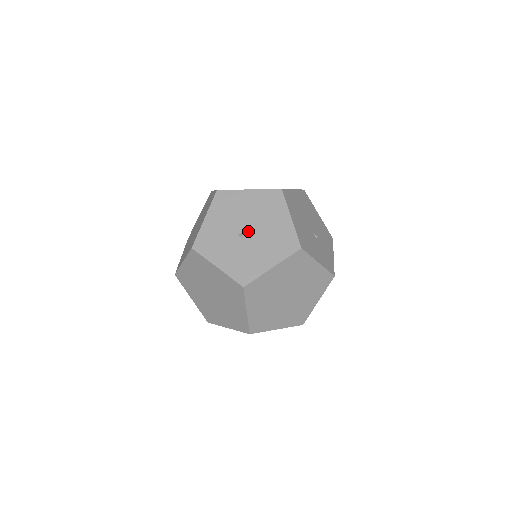
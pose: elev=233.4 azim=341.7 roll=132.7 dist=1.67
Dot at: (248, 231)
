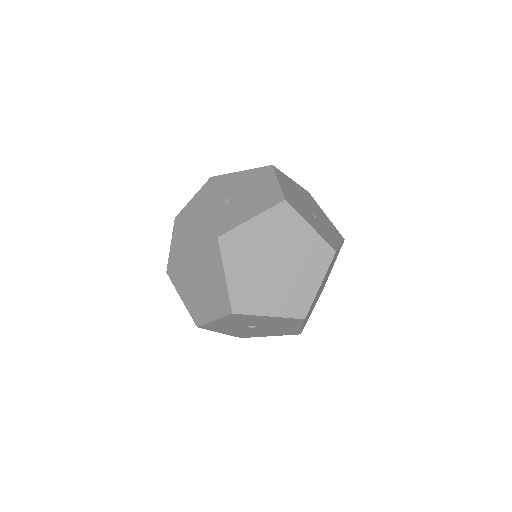
Dot at: (233, 197)
